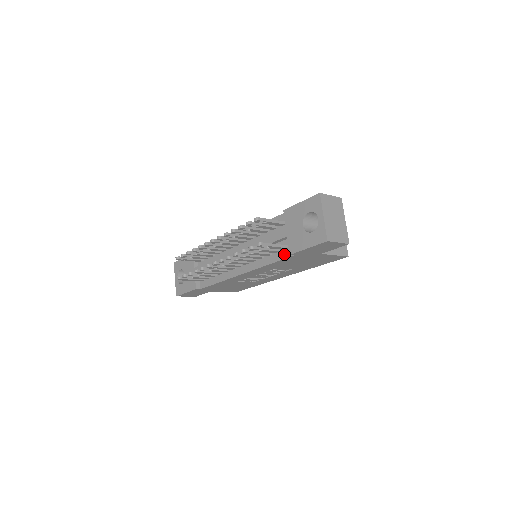
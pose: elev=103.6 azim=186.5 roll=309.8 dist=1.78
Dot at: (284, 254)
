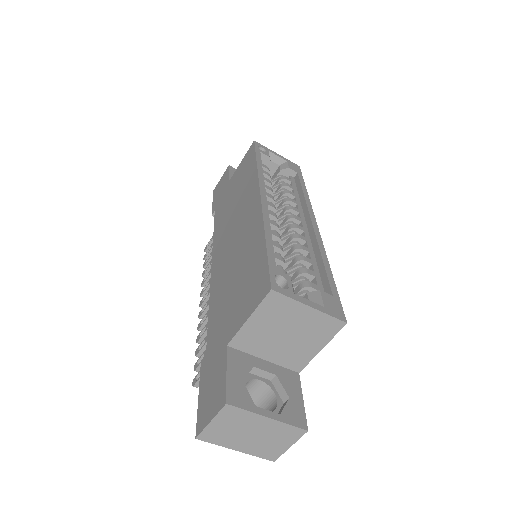
Dot at: occluded
